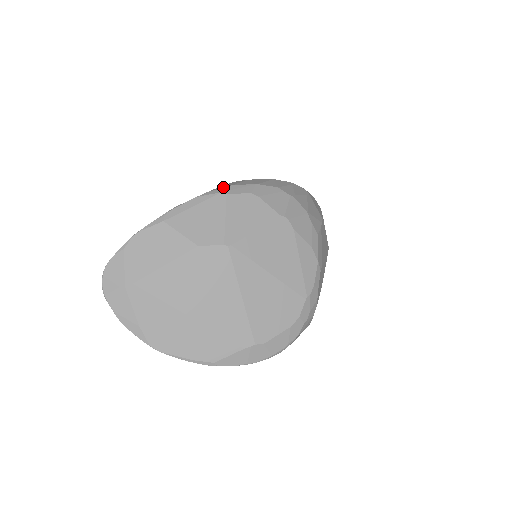
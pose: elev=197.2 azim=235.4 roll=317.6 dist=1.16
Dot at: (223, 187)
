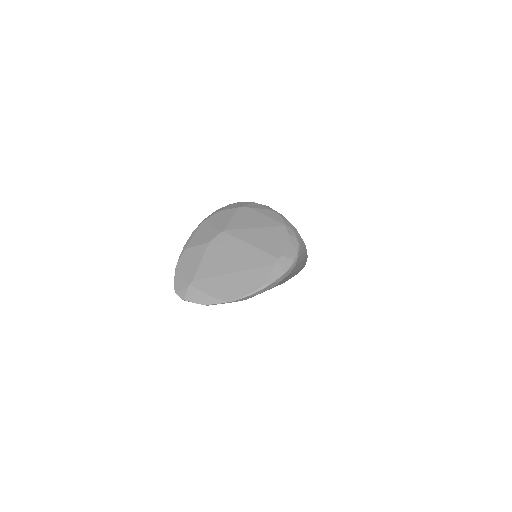
Dot at: occluded
